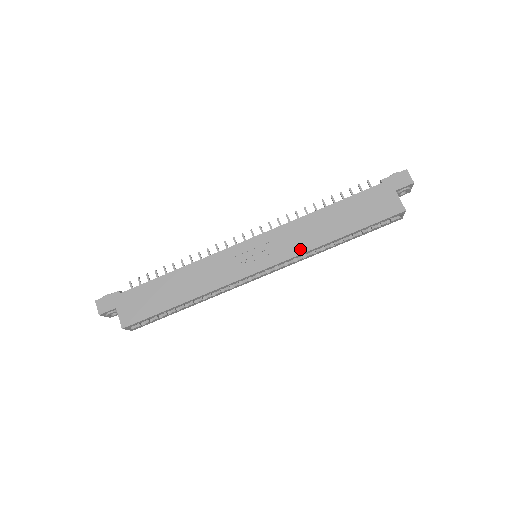
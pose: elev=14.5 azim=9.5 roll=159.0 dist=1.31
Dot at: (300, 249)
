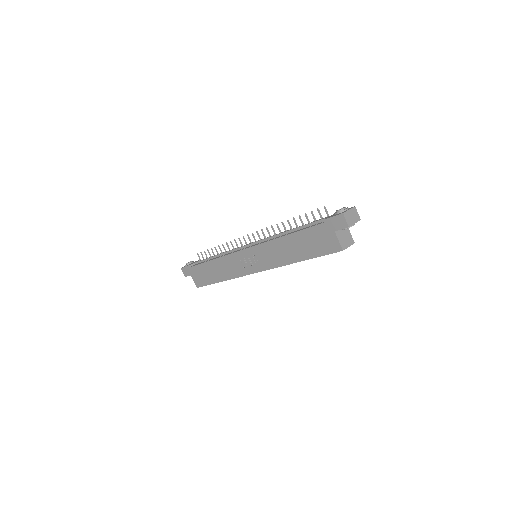
Dot at: (275, 264)
